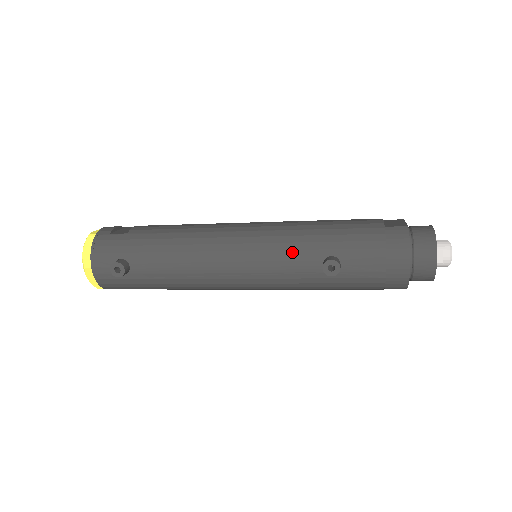
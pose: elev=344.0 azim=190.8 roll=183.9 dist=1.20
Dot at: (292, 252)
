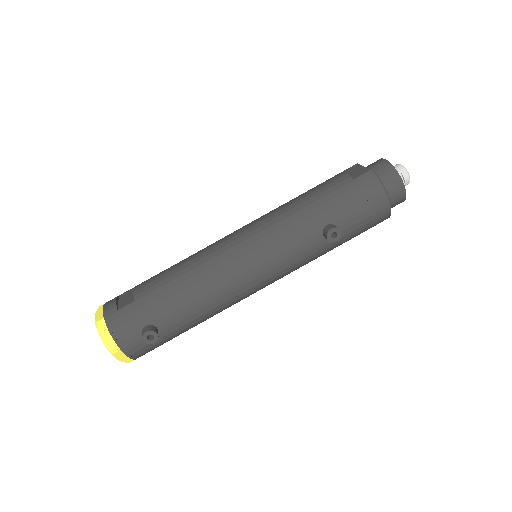
Dot at: (294, 239)
